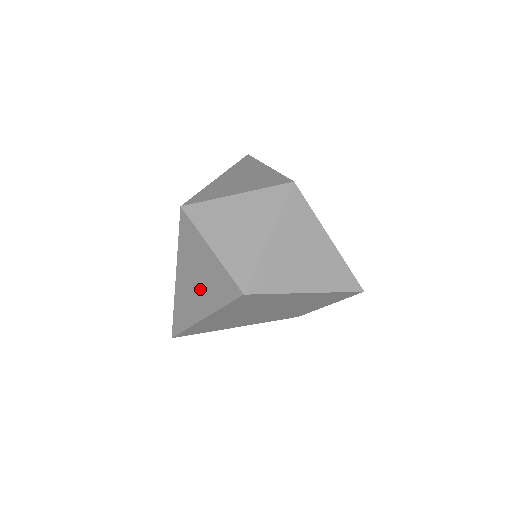
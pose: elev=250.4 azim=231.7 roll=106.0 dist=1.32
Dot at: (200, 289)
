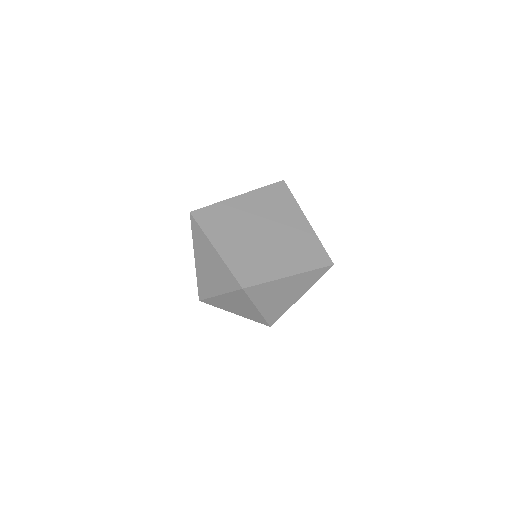
Dot at: occluded
